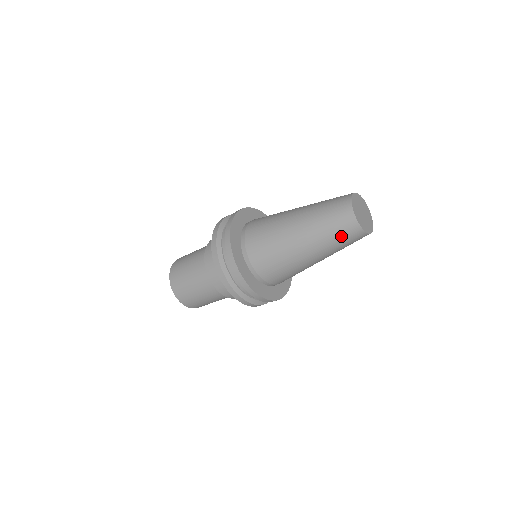
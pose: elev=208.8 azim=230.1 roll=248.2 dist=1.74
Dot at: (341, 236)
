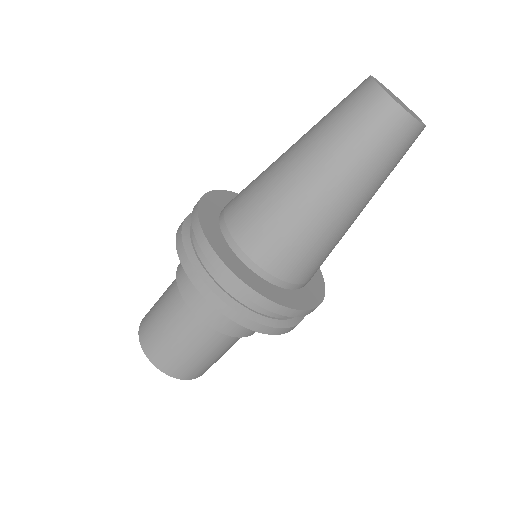
Dot at: (361, 127)
